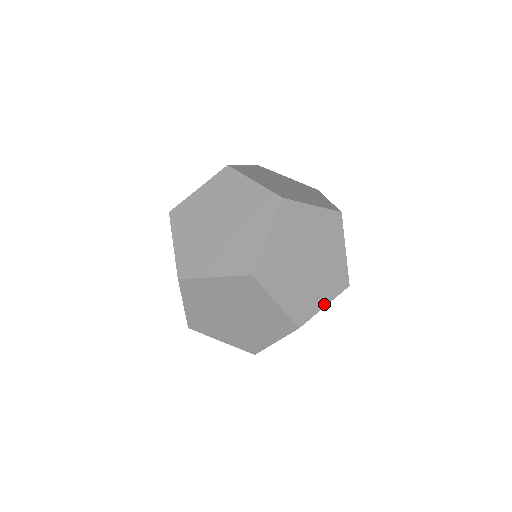
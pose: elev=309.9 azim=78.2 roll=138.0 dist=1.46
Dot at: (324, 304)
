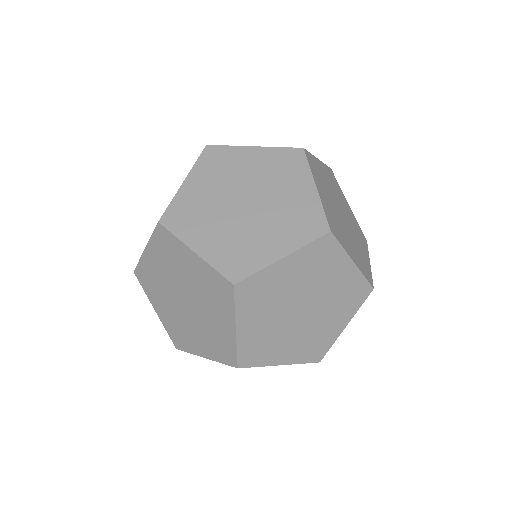
Dot at: occluded
